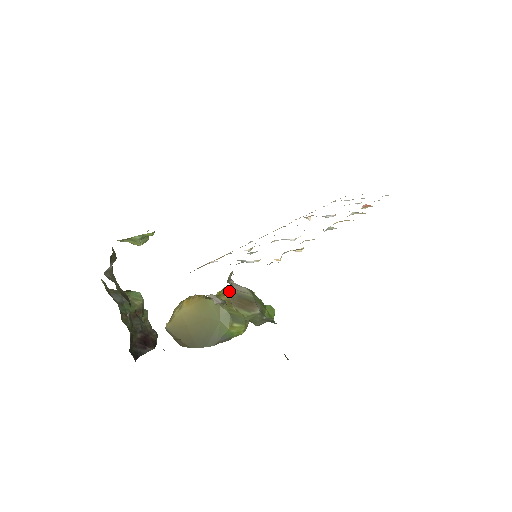
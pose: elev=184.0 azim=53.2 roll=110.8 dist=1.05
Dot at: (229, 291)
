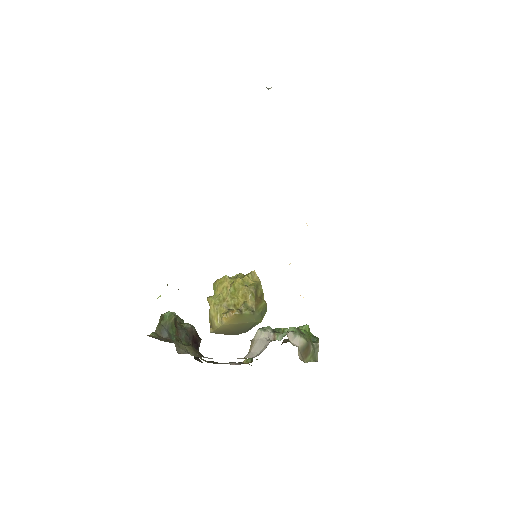
Dot at: (299, 354)
